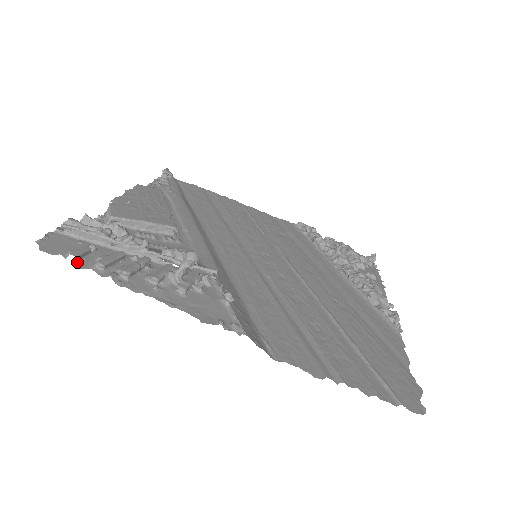
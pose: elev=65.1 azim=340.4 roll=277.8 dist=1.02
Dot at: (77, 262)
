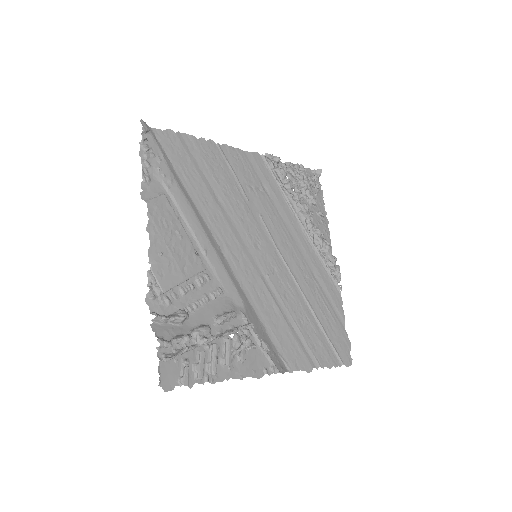
Dot at: (187, 384)
